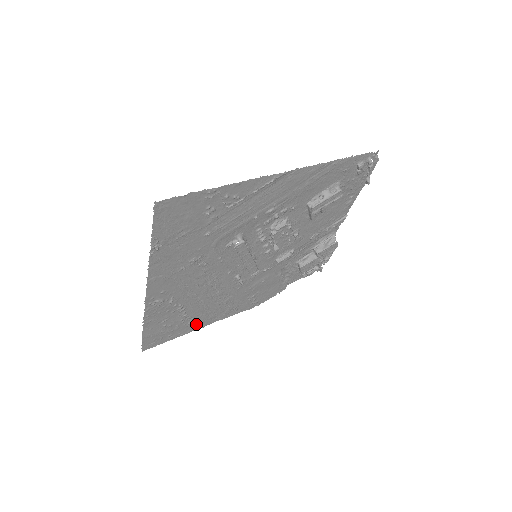
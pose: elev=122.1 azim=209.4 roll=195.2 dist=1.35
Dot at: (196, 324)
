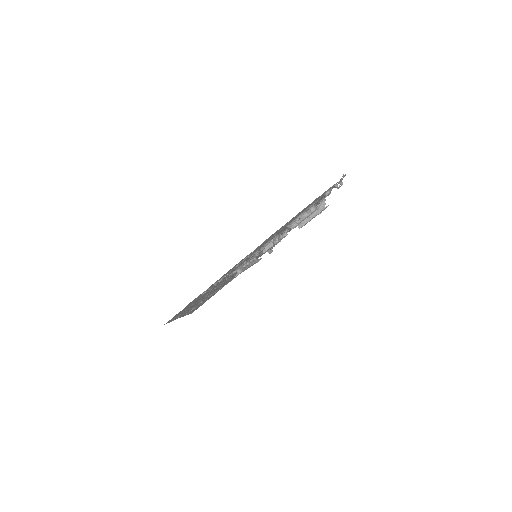
Dot at: occluded
